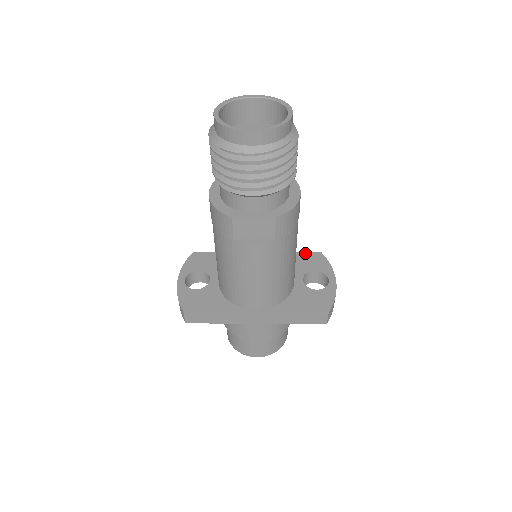
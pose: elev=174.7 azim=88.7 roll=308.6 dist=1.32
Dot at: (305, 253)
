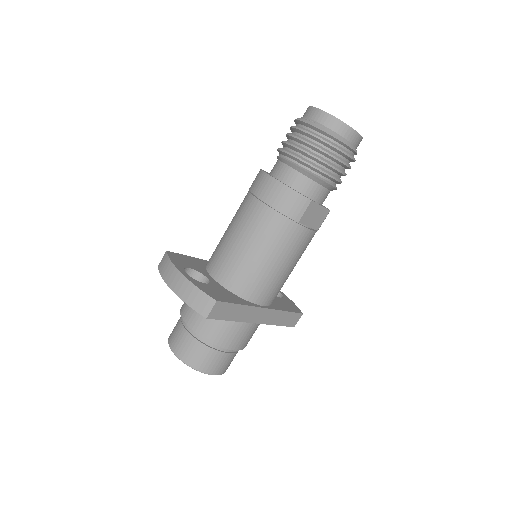
Dot at: occluded
